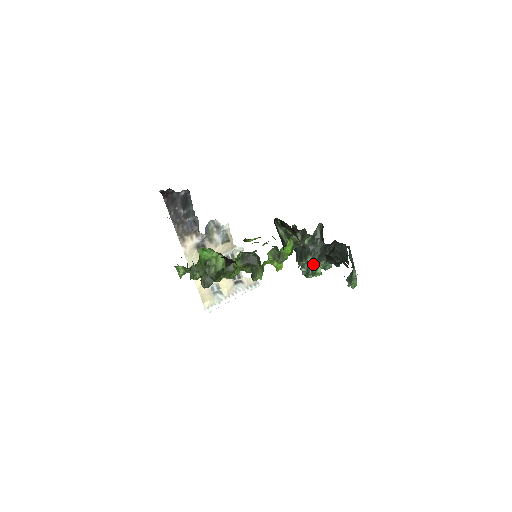
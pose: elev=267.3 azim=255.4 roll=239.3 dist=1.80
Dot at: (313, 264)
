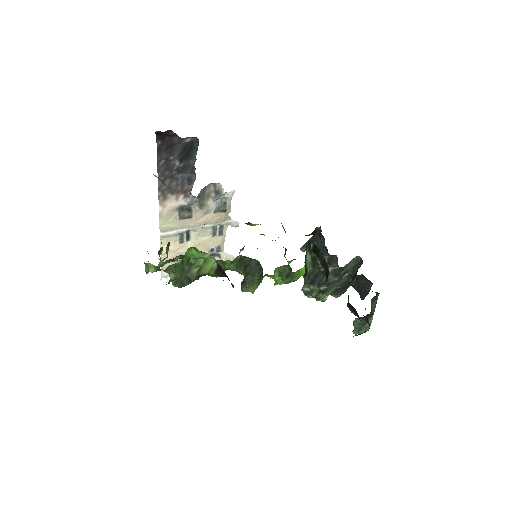
Dot at: (324, 295)
